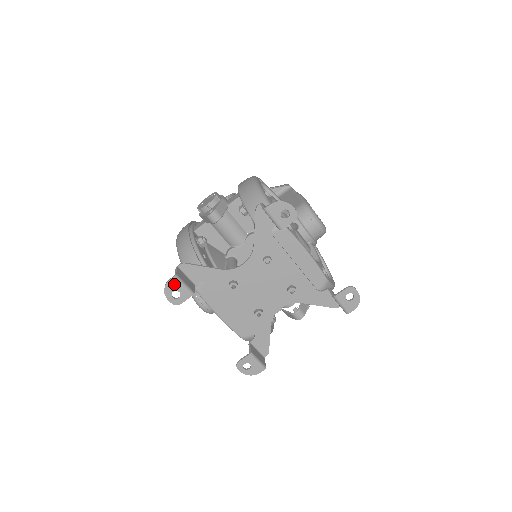
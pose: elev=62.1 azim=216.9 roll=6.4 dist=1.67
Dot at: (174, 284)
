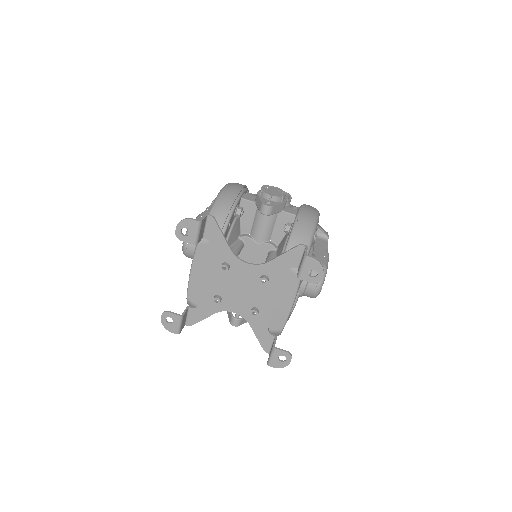
Dot at: (193, 225)
